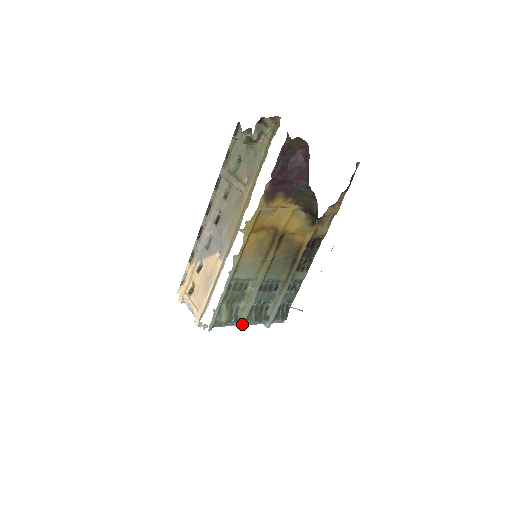
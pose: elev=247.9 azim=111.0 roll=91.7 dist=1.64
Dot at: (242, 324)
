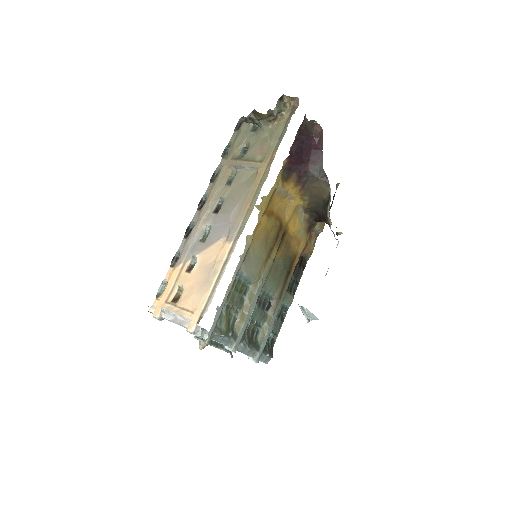
Dot at: (237, 345)
